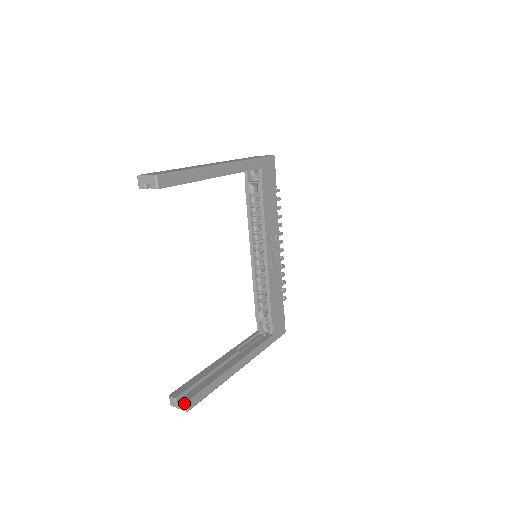
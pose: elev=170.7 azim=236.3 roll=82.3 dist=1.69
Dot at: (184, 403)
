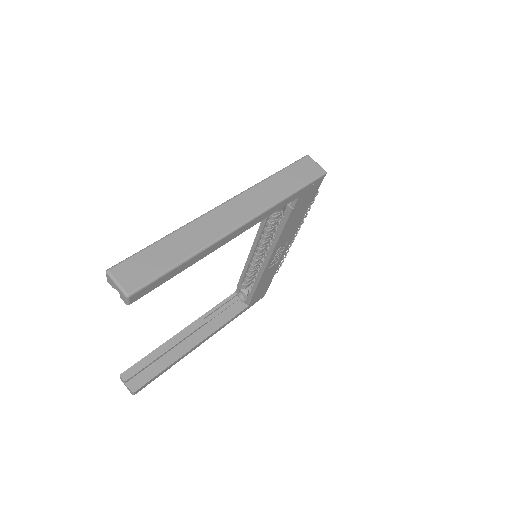
Dot at: (131, 392)
